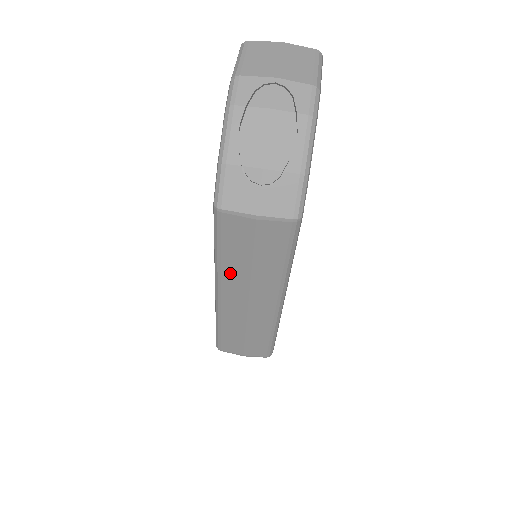
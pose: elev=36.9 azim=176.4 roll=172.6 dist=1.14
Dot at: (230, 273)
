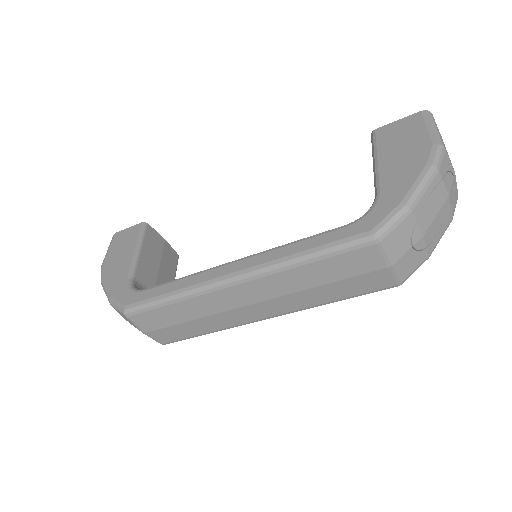
Dot at: (287, 278)
